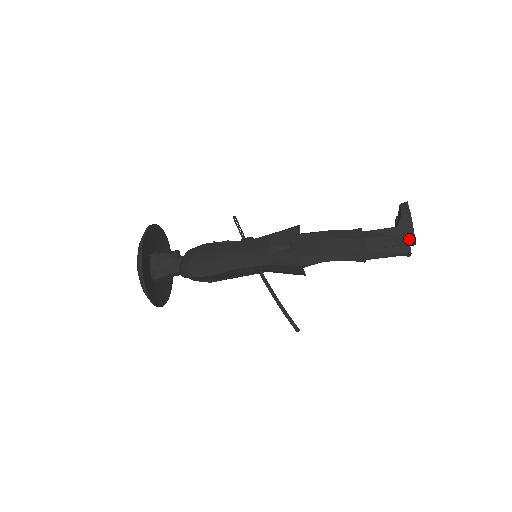
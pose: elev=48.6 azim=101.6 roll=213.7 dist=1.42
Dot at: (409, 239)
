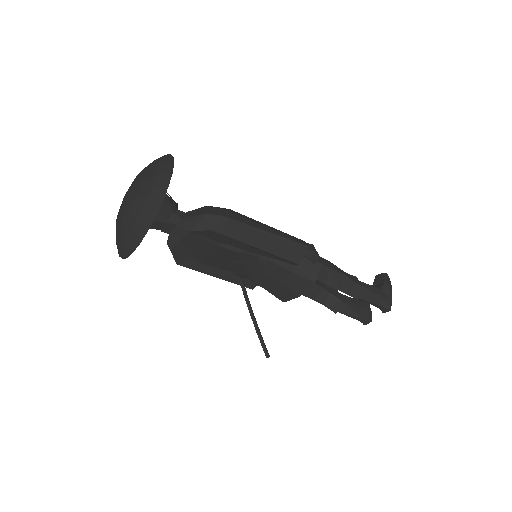
Dot at: (388, 304)
